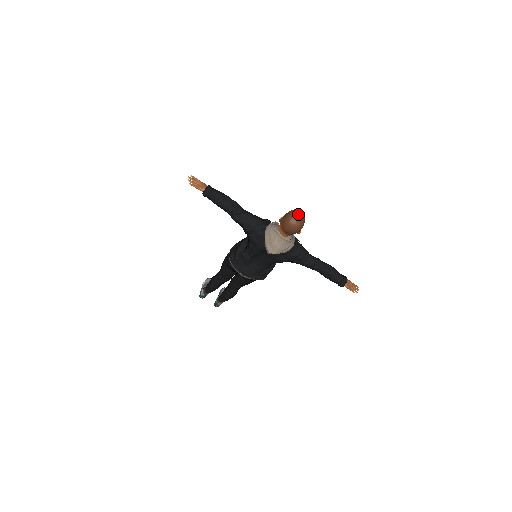
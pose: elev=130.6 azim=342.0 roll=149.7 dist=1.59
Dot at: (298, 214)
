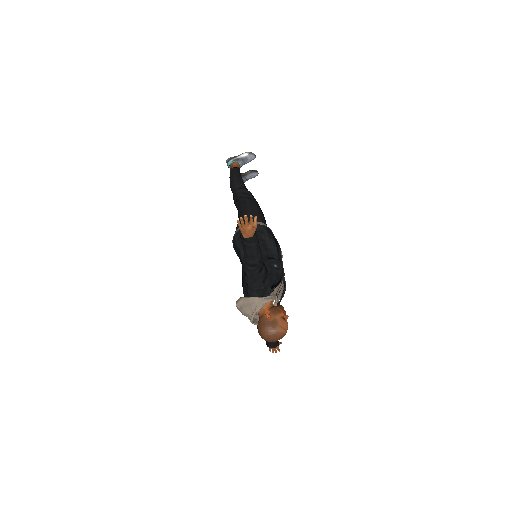
Dot at: (276, 338)
